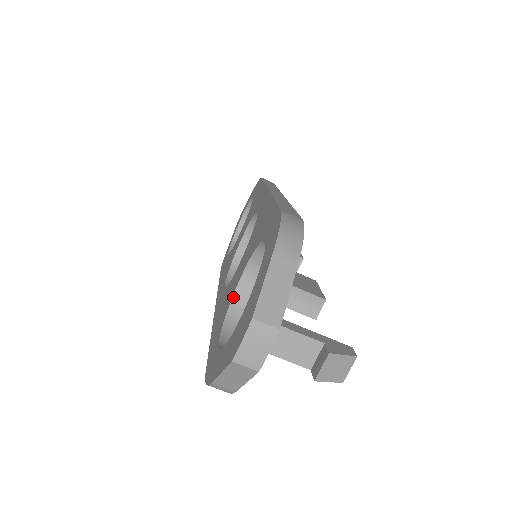
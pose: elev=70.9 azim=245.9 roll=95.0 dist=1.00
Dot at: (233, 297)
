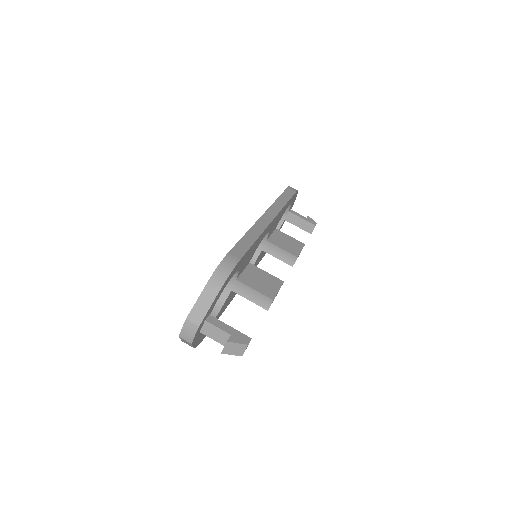
Dot at: occluded
